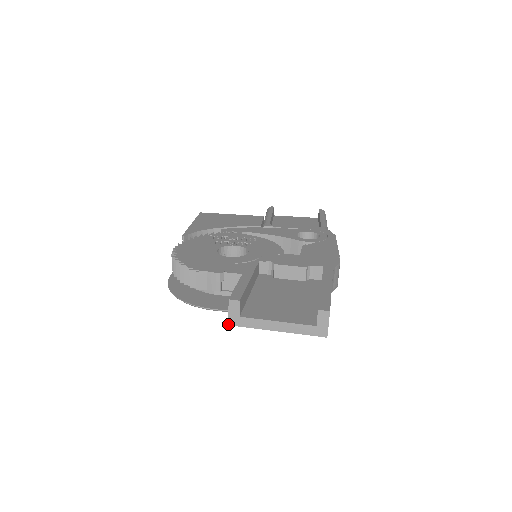
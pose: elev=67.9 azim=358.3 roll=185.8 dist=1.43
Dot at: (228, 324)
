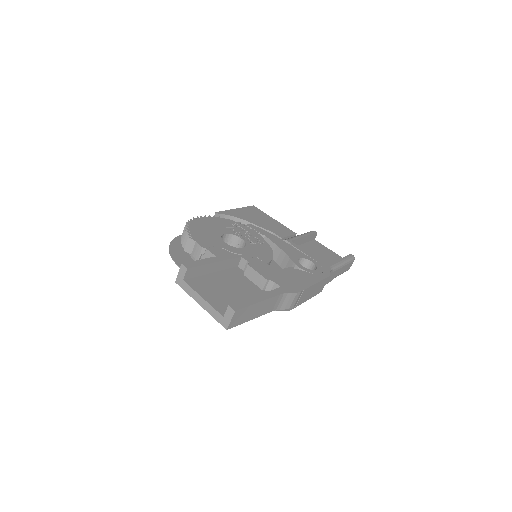
Dot at: (175, 281)
